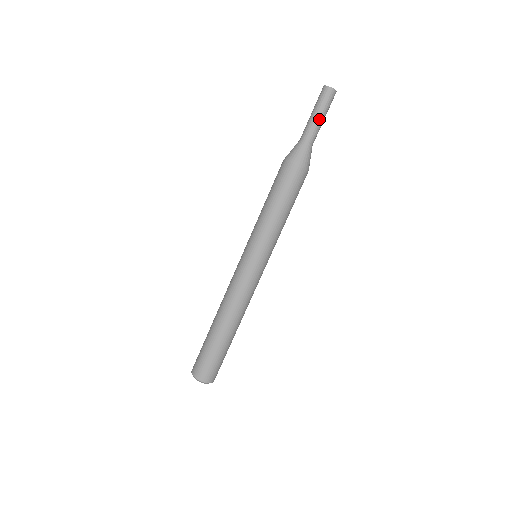
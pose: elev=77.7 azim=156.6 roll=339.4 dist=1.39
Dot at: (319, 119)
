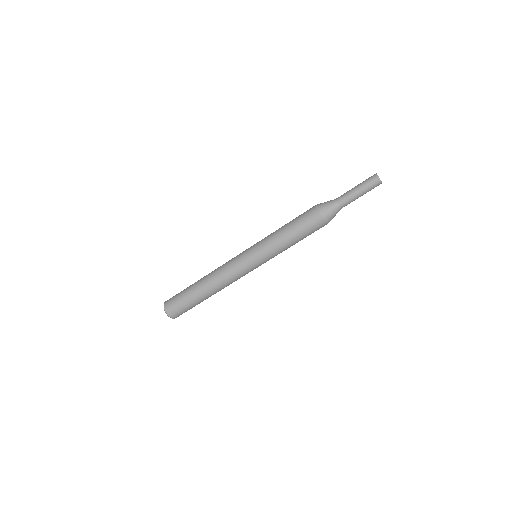
Dot at: occluded
